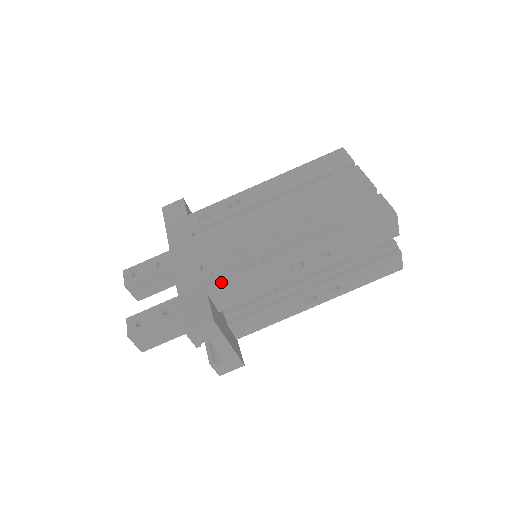
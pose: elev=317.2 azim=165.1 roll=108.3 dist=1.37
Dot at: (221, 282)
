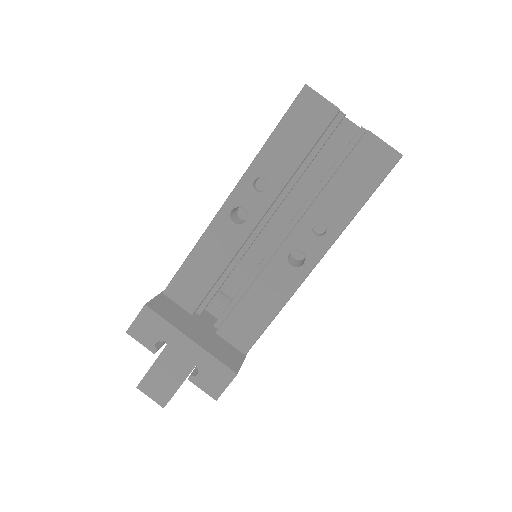
Dot at: occluded
